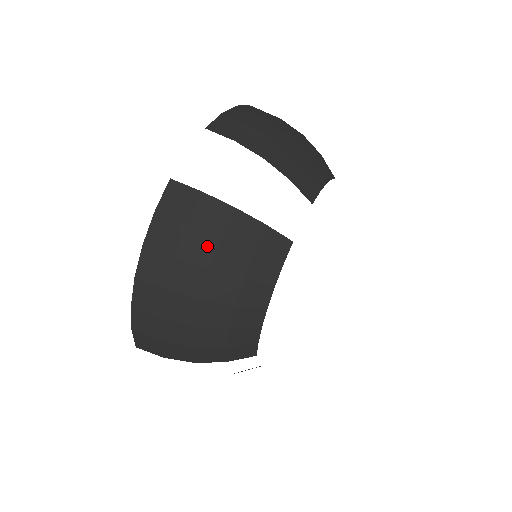
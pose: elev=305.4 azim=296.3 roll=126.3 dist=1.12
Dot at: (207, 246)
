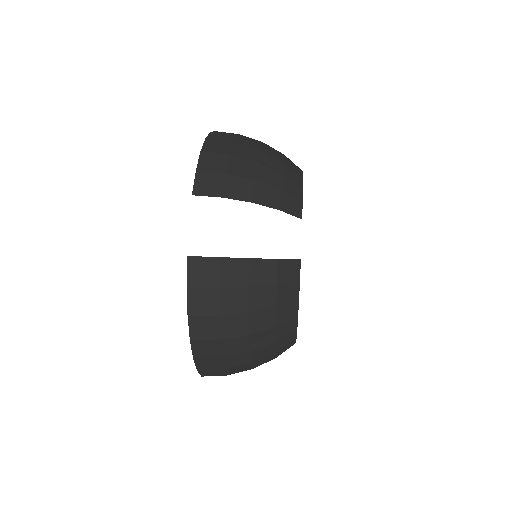
Dot at: (255, 140)
